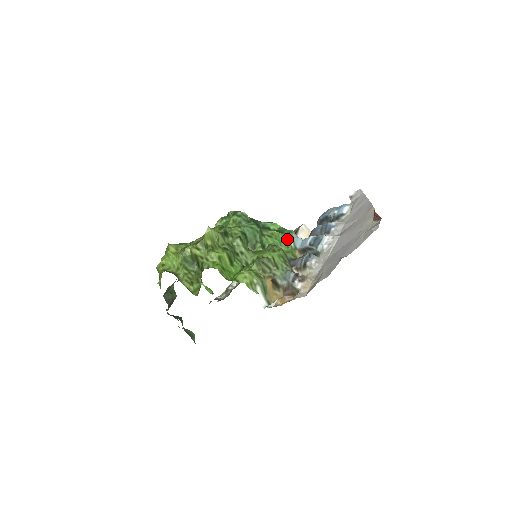
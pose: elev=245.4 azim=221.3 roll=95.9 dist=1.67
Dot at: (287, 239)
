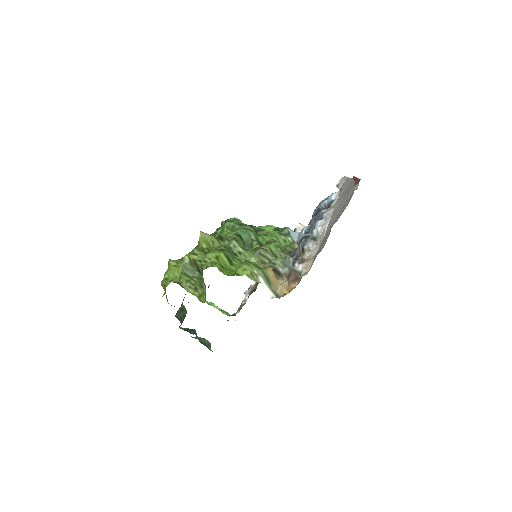
Dot at: (283, 235)
